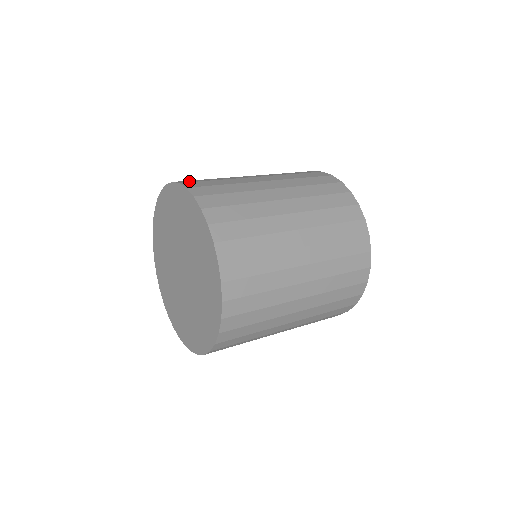
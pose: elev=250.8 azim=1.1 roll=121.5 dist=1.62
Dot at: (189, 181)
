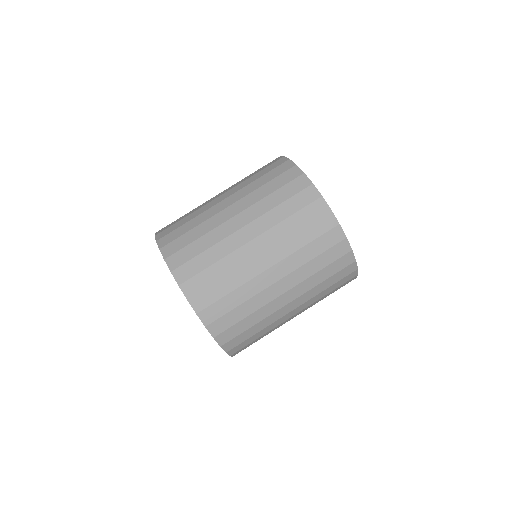
Dot at: occluded
